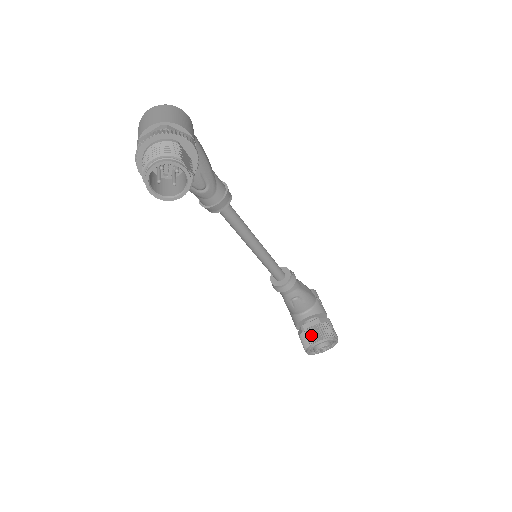
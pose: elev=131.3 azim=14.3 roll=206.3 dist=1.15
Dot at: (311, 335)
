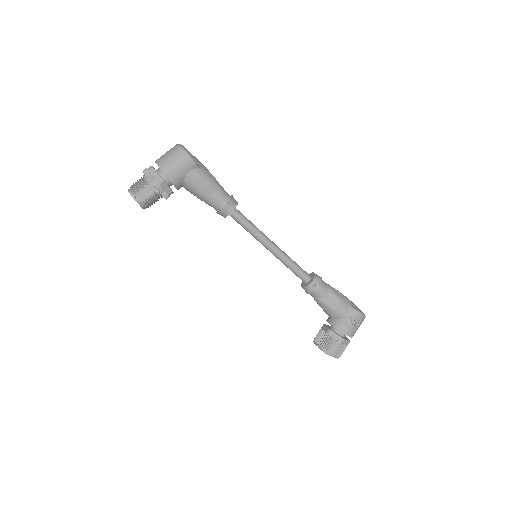
Dot at: (318, 334)
